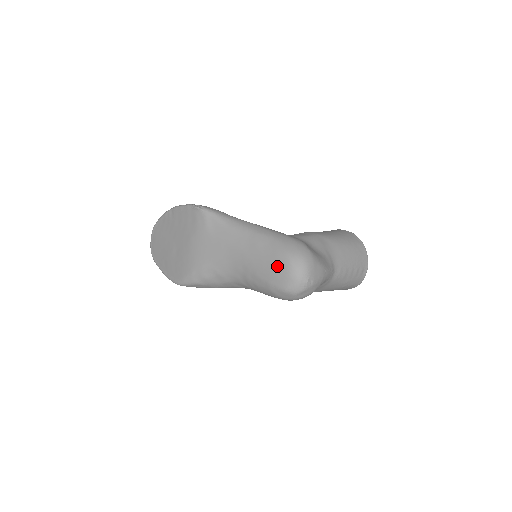
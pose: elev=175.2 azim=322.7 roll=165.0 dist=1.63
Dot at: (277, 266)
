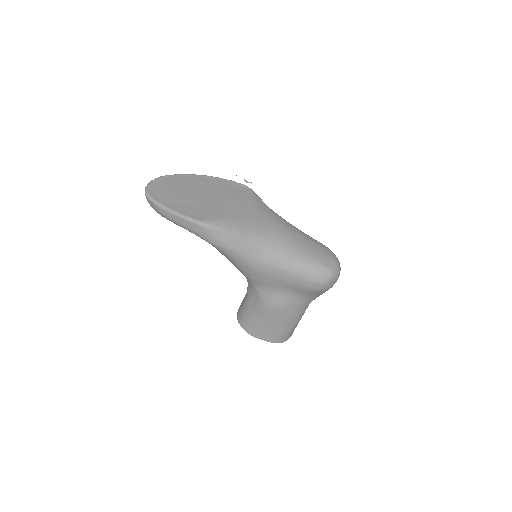
Dot at: (324, 251)
